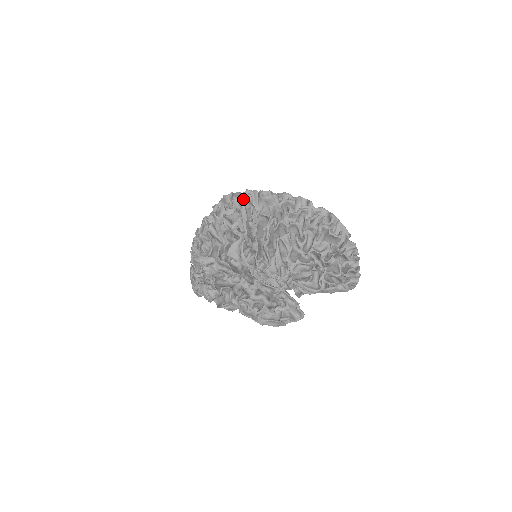
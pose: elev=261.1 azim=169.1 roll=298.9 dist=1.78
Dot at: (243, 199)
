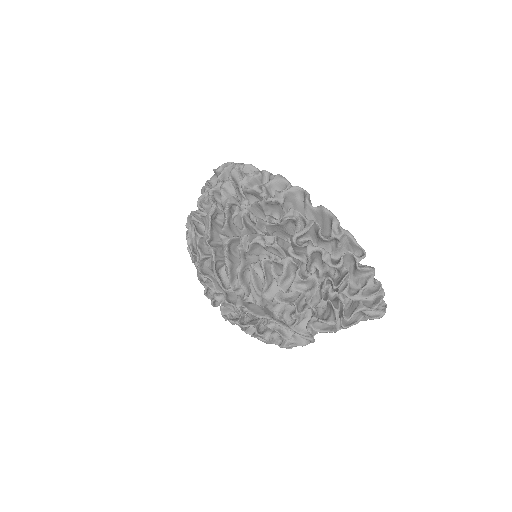
Dot at: (220, 191)
